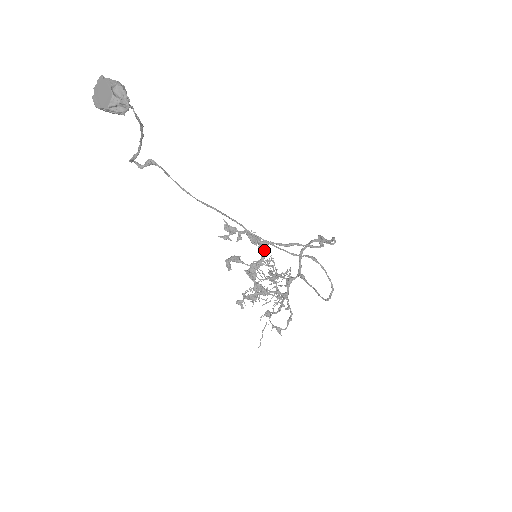
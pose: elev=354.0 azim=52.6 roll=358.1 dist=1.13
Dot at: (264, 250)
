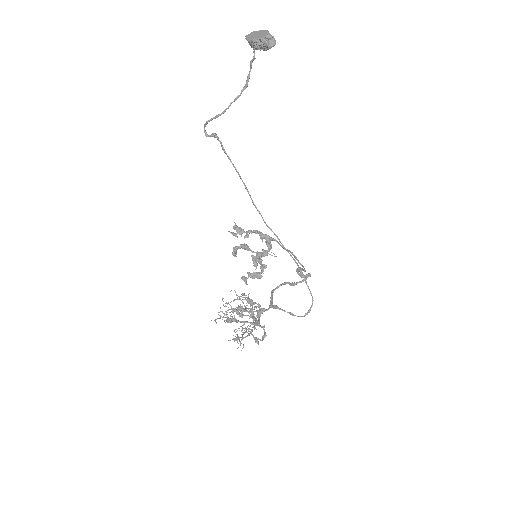
Dot at: (270, 244)
